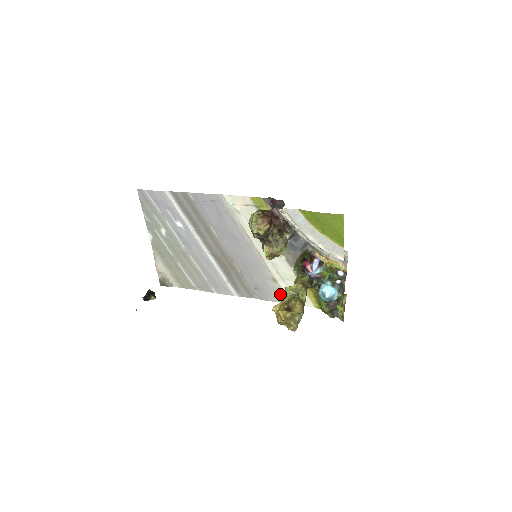
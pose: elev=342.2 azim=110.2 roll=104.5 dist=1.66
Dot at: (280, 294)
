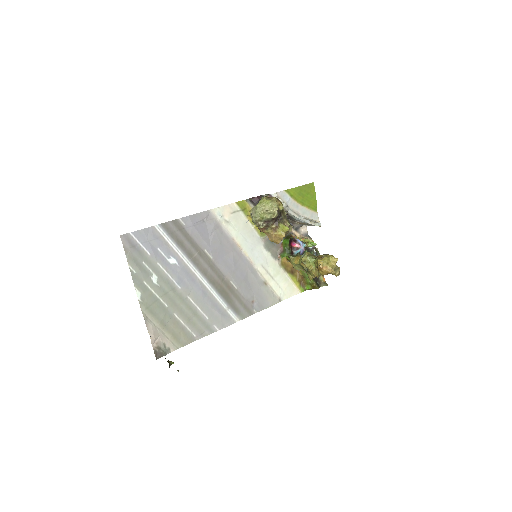
Dot at: (273, 295)
